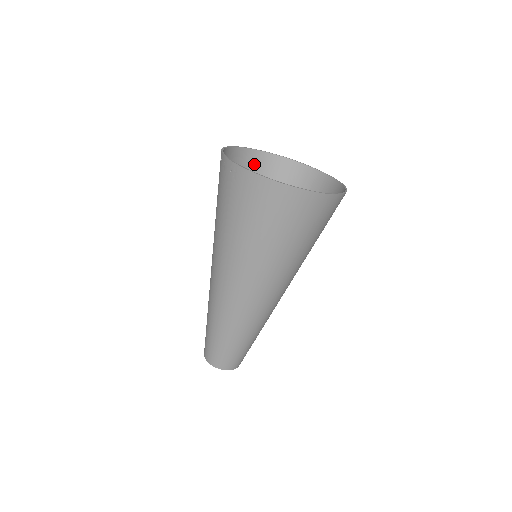
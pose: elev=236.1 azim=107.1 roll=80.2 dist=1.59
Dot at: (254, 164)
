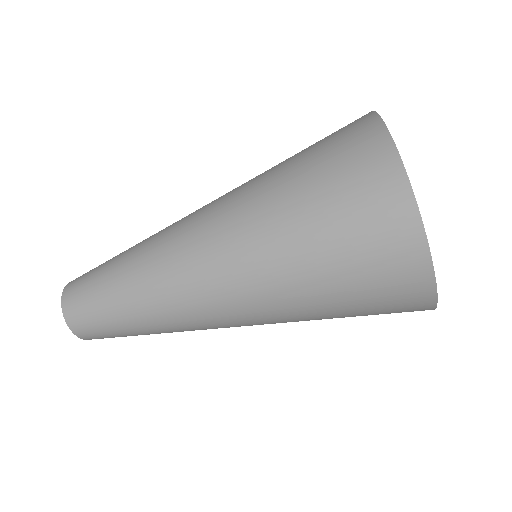
Dot at: occluded
